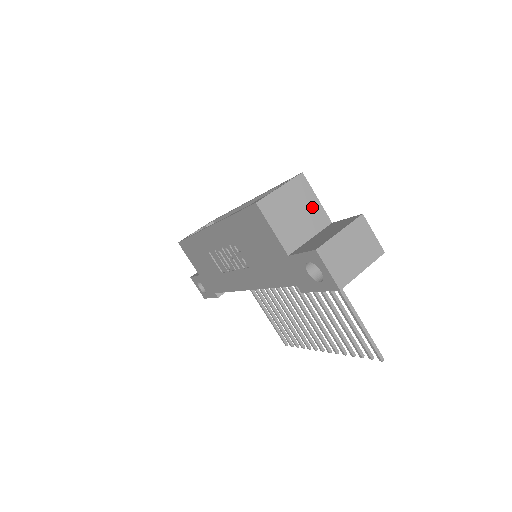
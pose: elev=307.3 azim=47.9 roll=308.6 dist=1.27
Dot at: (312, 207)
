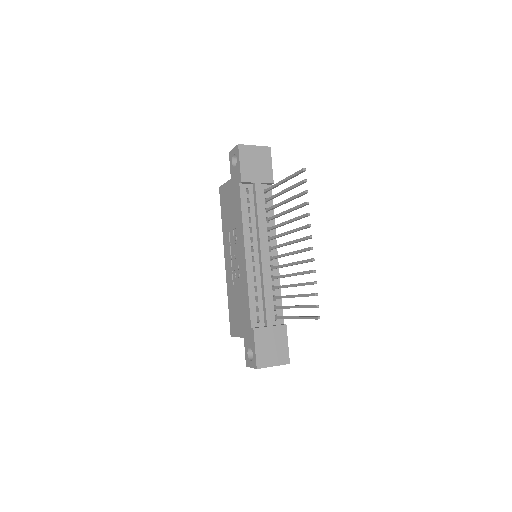
Dot at: occluded
